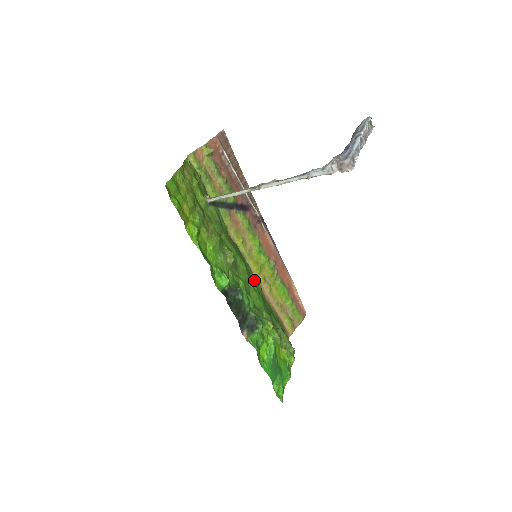
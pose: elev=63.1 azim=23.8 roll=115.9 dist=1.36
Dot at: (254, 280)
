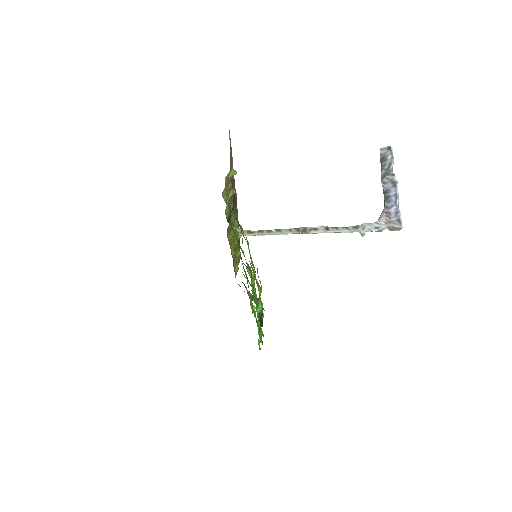
Dot at: occluded
